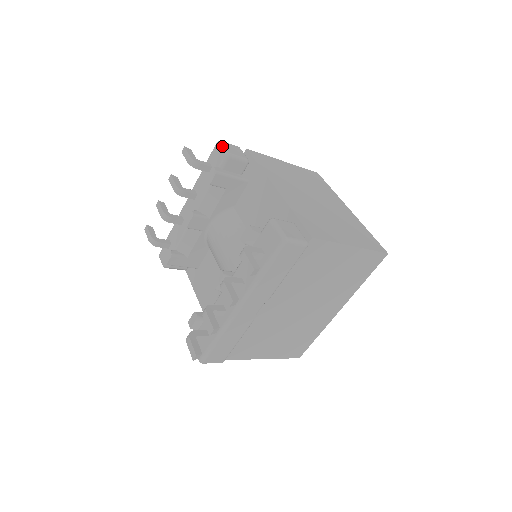
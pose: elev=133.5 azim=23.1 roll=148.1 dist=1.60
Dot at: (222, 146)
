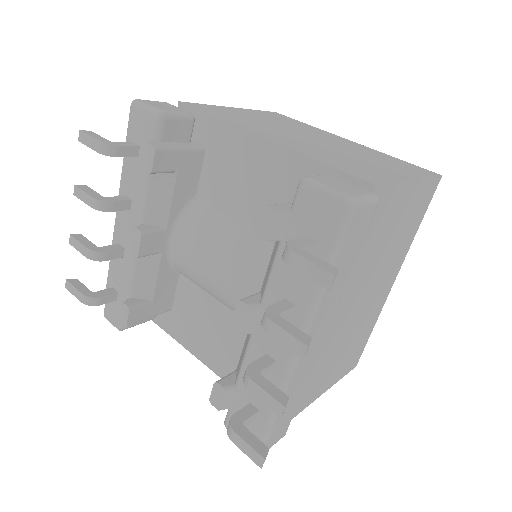
Dot at: (144, 105)
